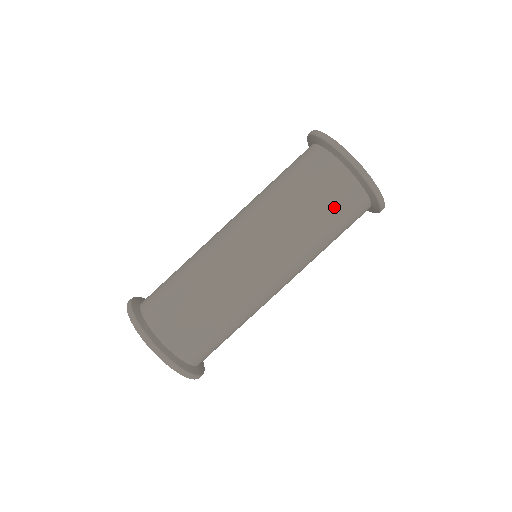
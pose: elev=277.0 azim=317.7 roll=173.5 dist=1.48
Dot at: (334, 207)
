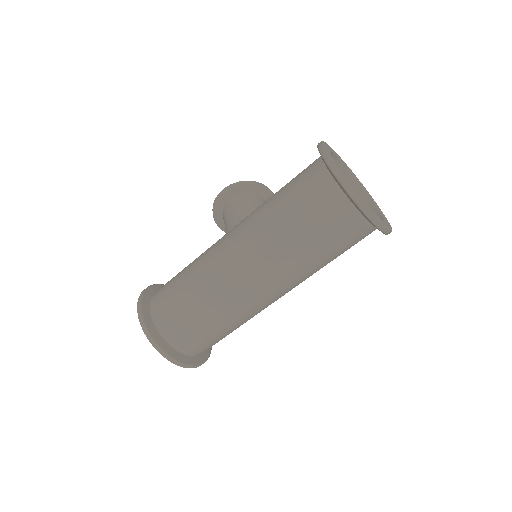
Dot at: (346, 248)
